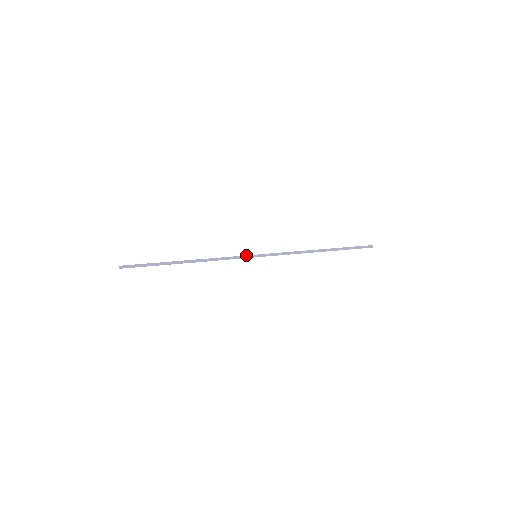
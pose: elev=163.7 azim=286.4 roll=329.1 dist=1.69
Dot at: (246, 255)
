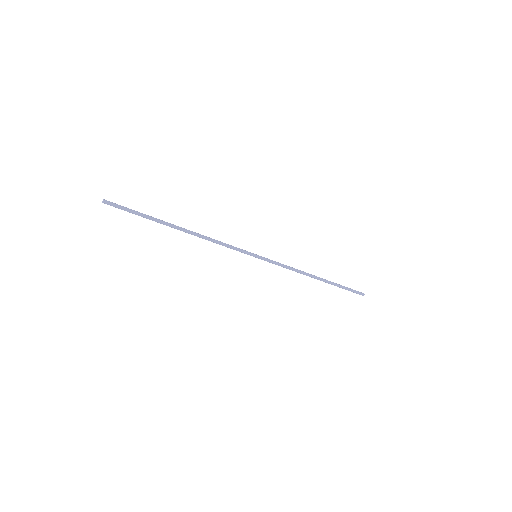
Dot at: (245, 252)
